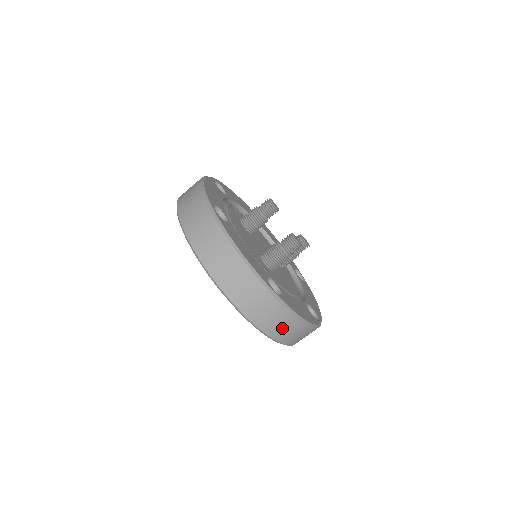
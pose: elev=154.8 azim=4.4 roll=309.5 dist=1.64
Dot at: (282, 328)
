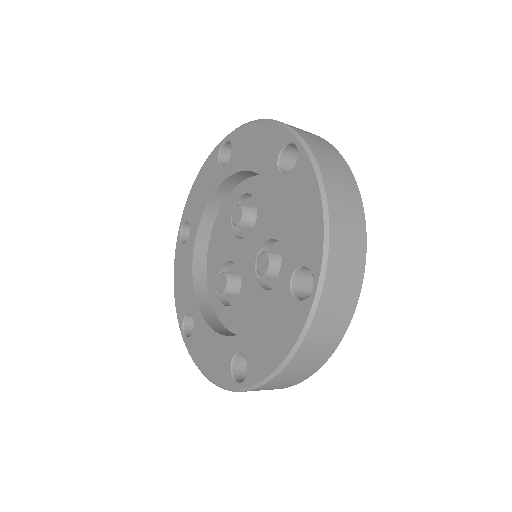
Dot at: (319, 343)
